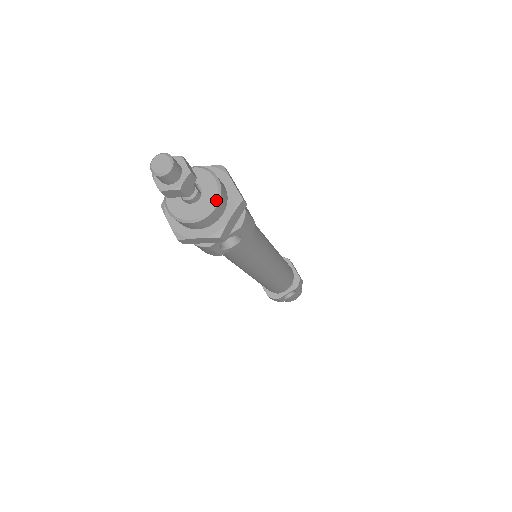
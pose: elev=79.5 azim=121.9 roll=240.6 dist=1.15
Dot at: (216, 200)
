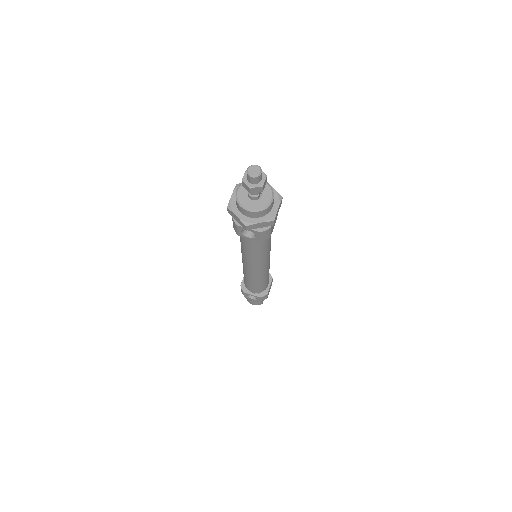
Dot at: (262, 209)
